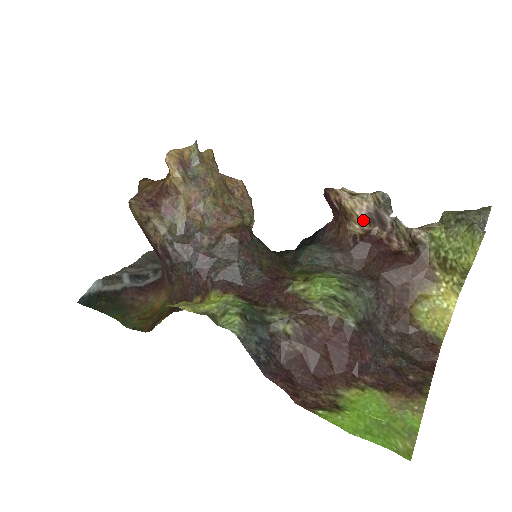
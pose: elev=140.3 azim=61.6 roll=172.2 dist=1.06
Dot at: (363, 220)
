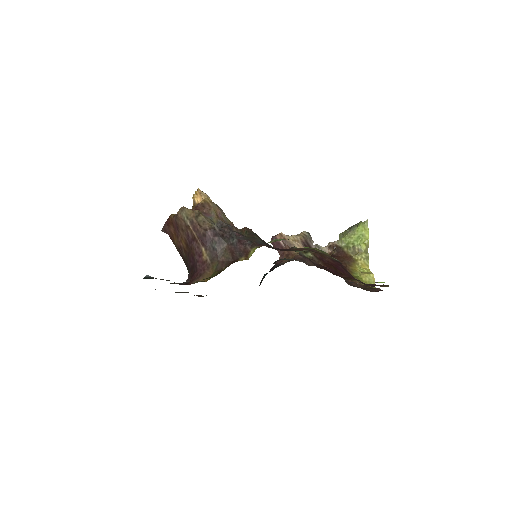
Dot at: (301, 246)
